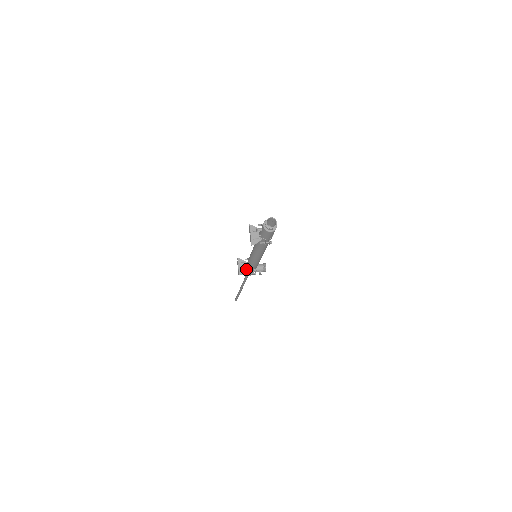
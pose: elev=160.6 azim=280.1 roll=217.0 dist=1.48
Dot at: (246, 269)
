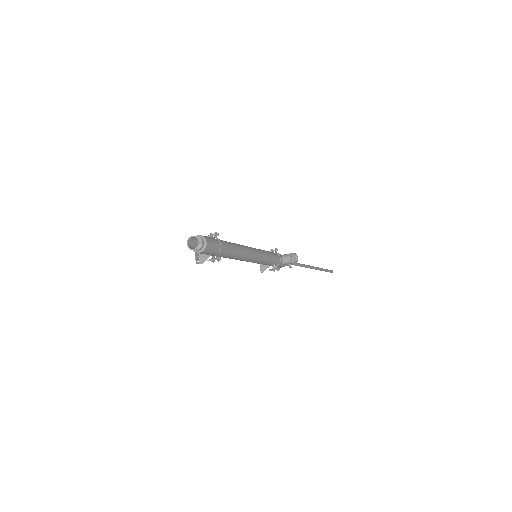
Dot at: occluded
